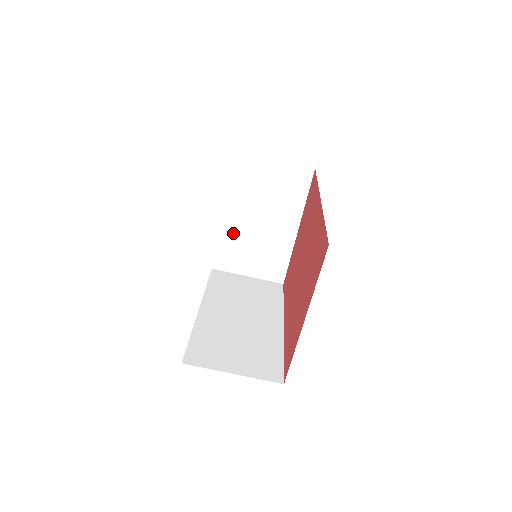
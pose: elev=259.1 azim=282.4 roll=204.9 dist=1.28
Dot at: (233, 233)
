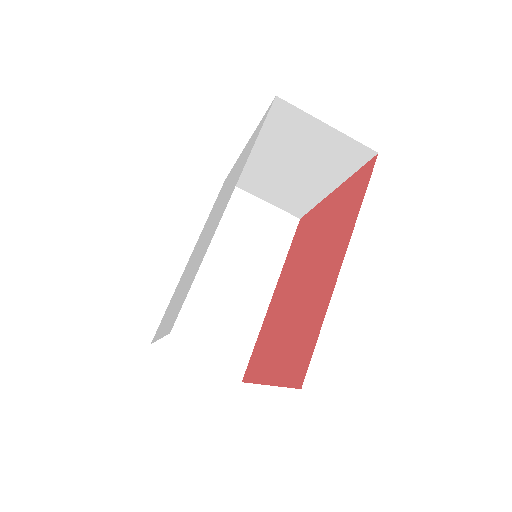
Dot at: (255, 165)
